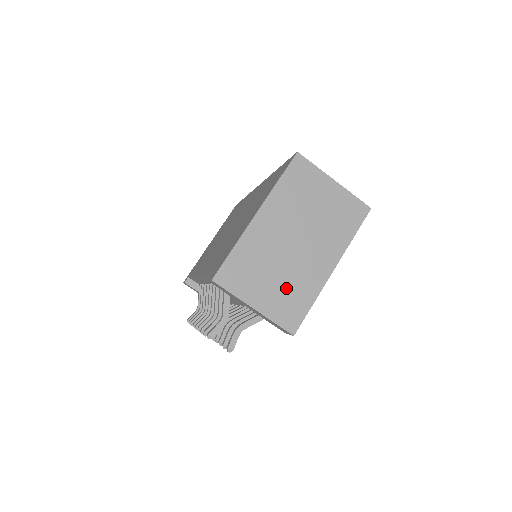
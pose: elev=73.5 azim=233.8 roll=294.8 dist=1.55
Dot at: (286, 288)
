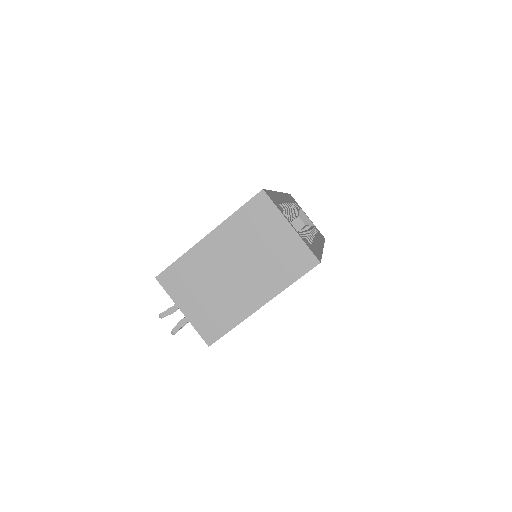
Dot at: (214, 306)
